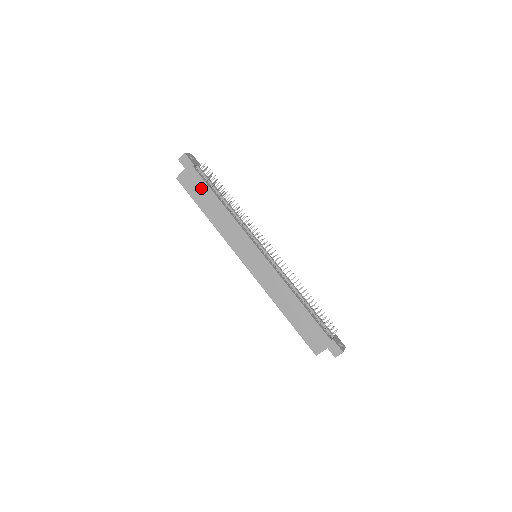
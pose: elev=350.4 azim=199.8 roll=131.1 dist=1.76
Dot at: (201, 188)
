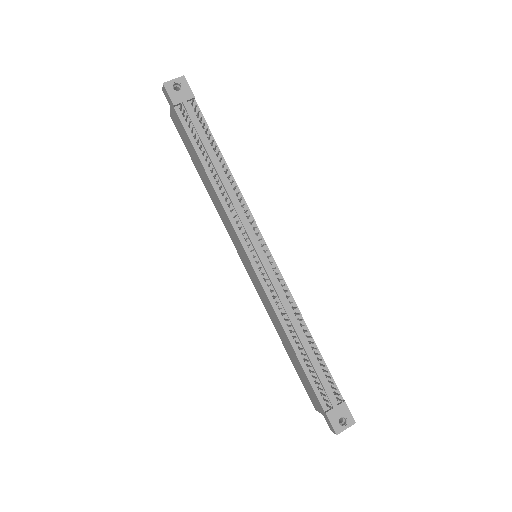
Dot at: (188, 142)
